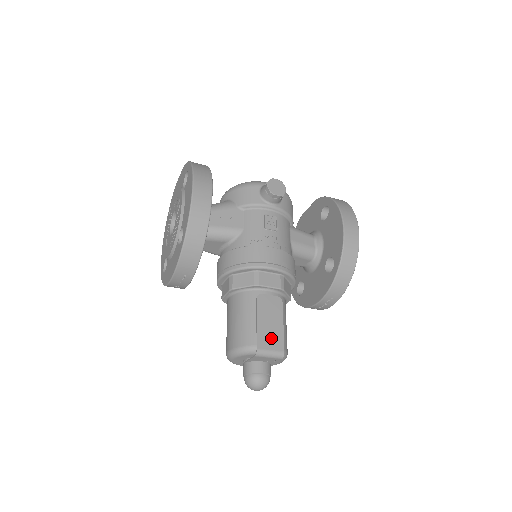
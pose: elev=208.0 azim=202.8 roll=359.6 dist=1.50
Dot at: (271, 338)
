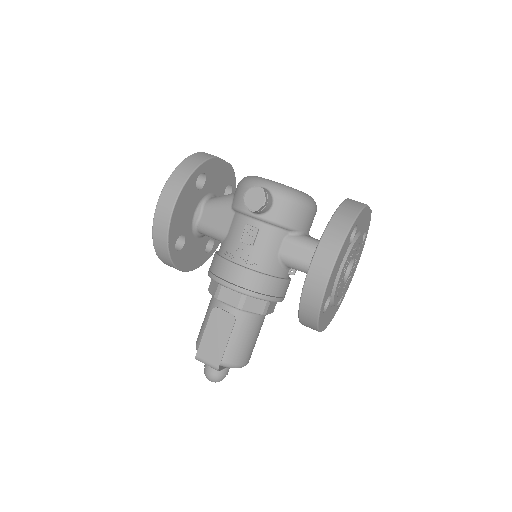
Dot at: (211, 351)
